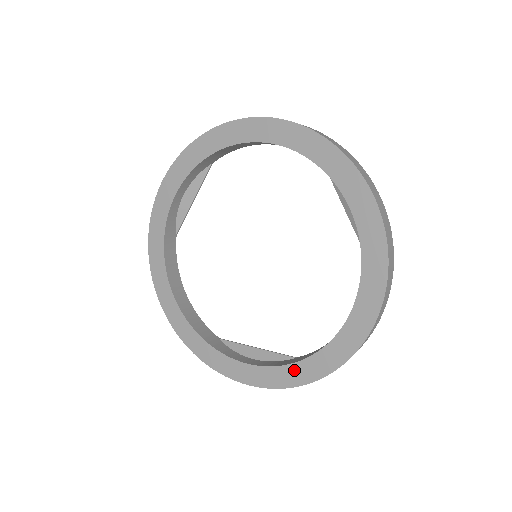
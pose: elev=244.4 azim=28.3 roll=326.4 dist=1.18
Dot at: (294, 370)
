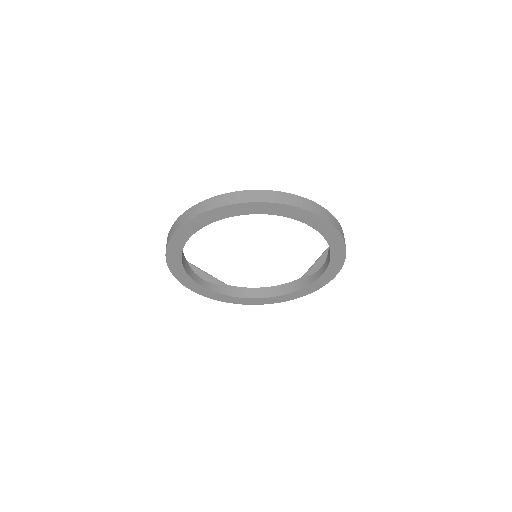
Dot at: (228, 298)
